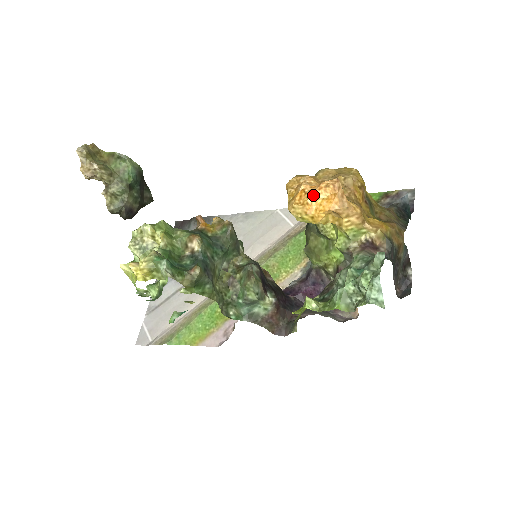
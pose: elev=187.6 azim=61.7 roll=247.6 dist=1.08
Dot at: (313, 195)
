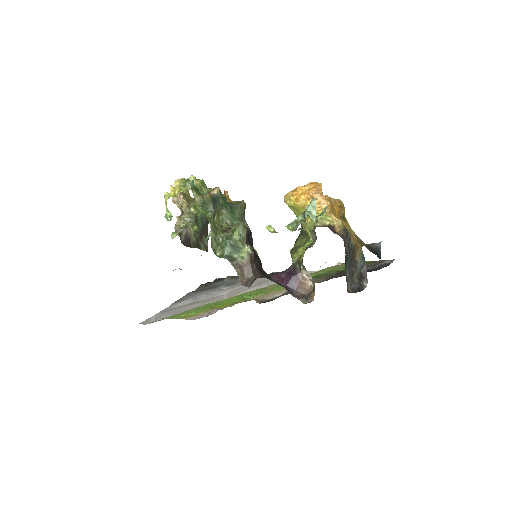
Dot at: (301, 187)
